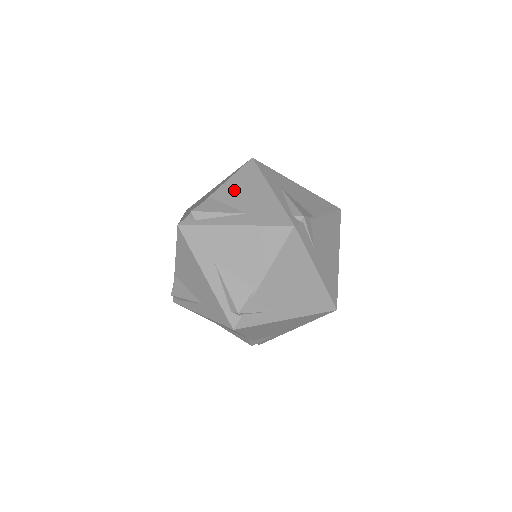
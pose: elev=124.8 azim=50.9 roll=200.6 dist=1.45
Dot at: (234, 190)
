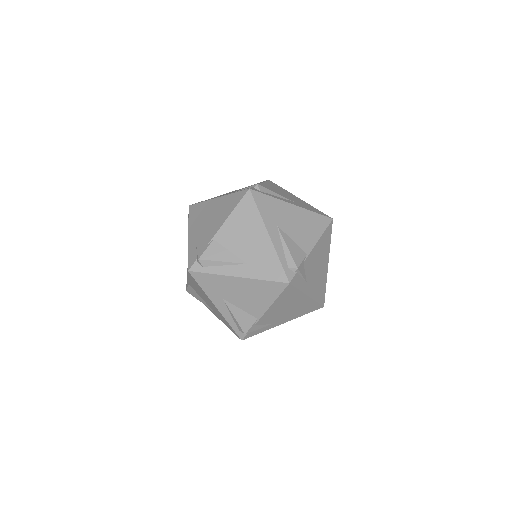
Dot at: (235, 233)
